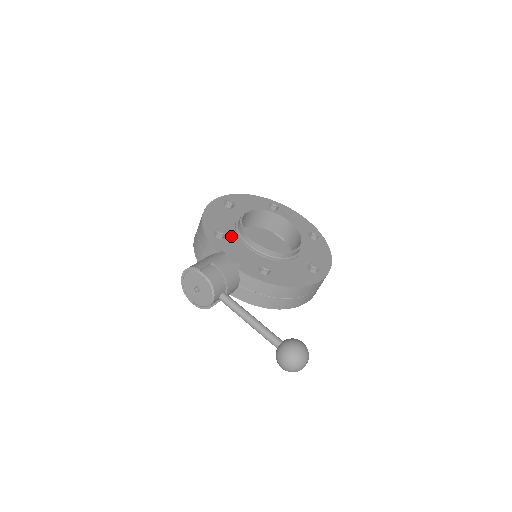
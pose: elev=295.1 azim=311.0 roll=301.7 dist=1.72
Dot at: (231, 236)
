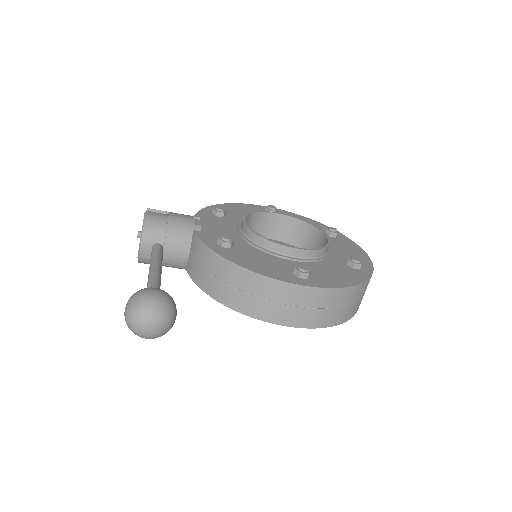
Dot at: (232, 220)
